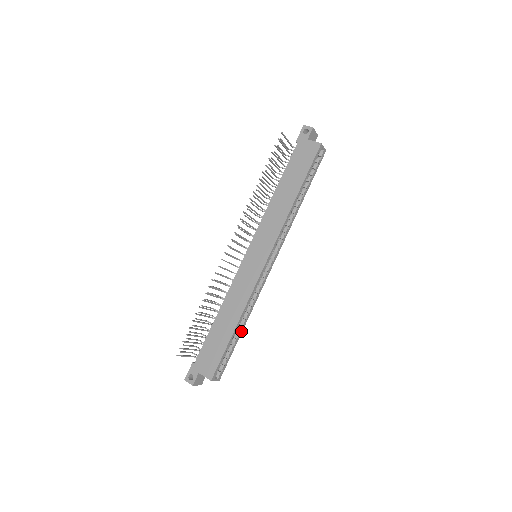
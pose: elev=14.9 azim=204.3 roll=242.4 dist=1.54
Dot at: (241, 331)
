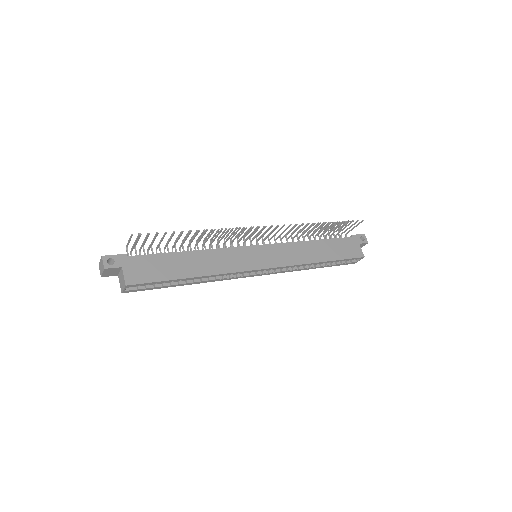
Dot at: (184, 284)
